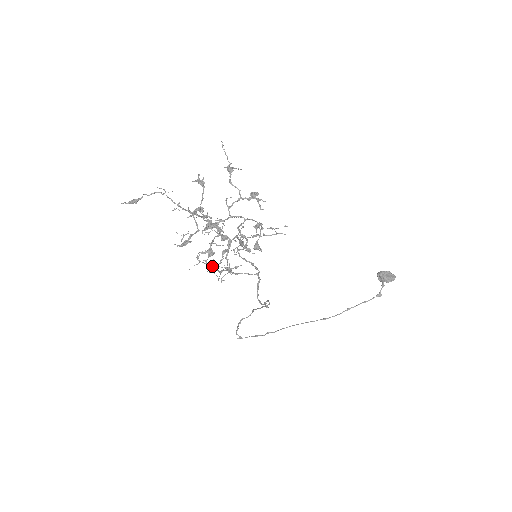
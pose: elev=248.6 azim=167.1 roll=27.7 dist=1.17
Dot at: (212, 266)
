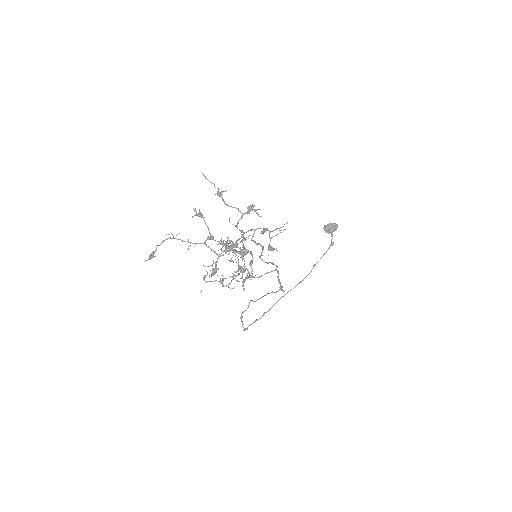
Dot at: (222, 281)
